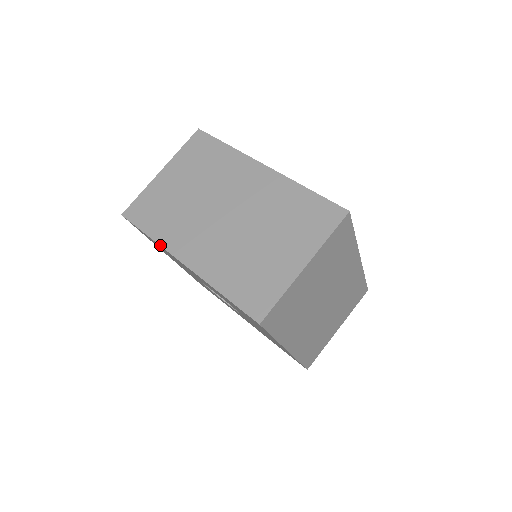
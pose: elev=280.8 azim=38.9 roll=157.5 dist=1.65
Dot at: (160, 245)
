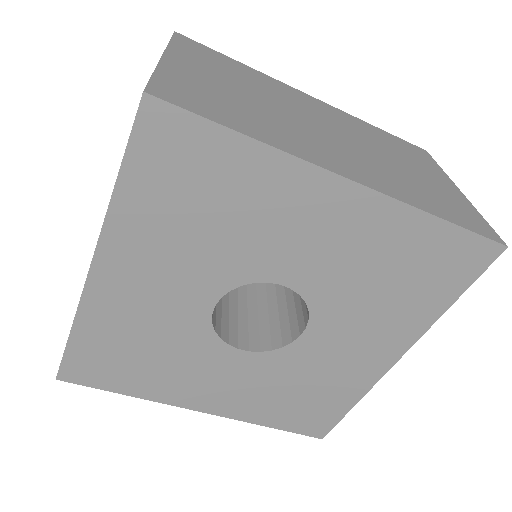
Dot at: (287, 151)
